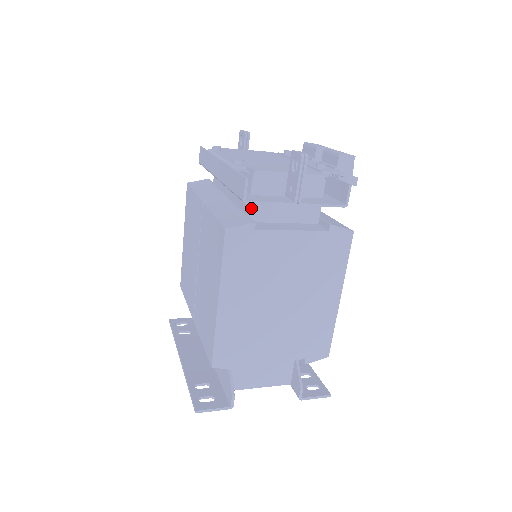
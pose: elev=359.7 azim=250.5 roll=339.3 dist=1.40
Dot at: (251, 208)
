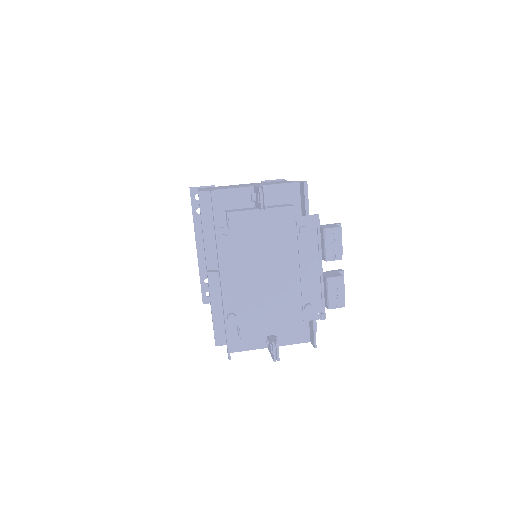
Dot at: occluded
